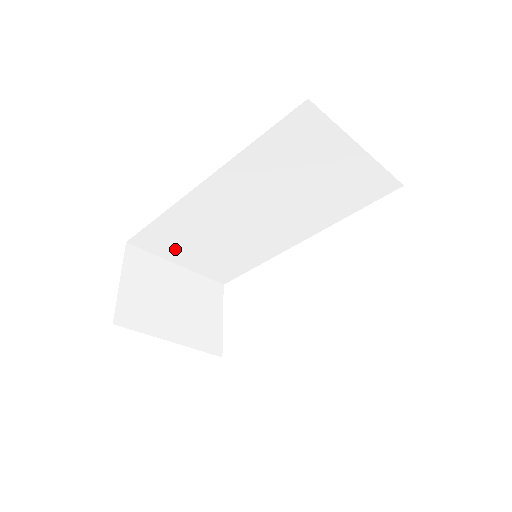
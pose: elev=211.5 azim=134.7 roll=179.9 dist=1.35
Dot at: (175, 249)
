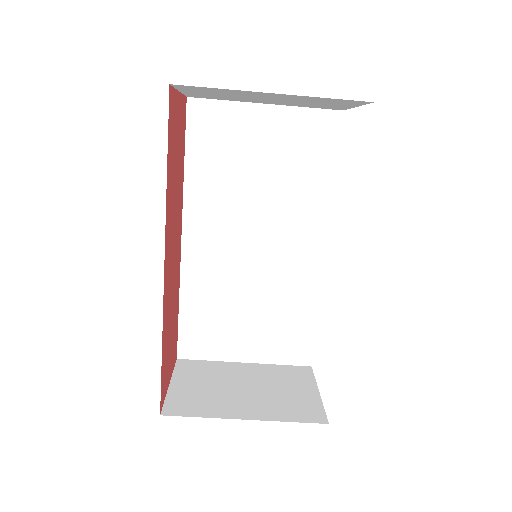
Dot at: (224, 340)
